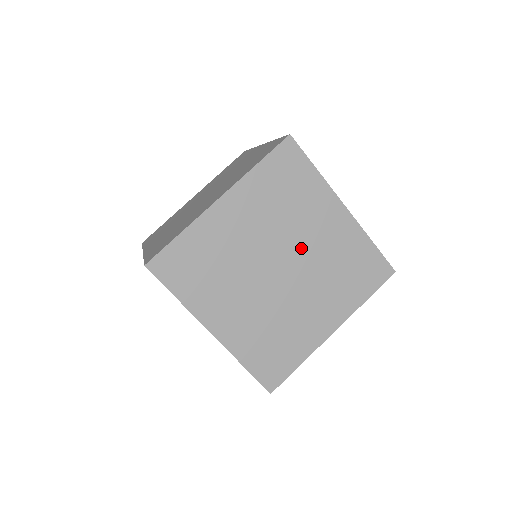
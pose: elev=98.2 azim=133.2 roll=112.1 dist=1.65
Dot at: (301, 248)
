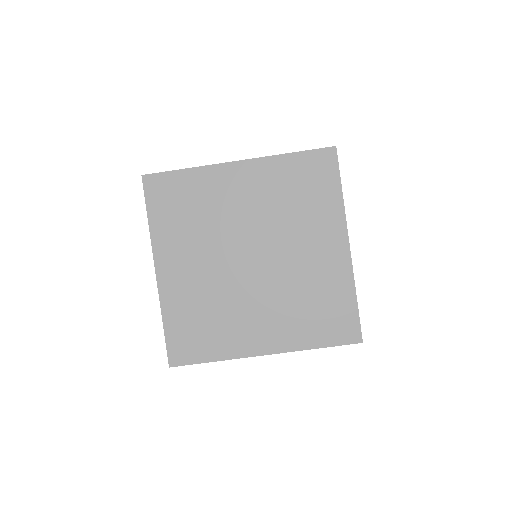
Dot at: (283, 253)
